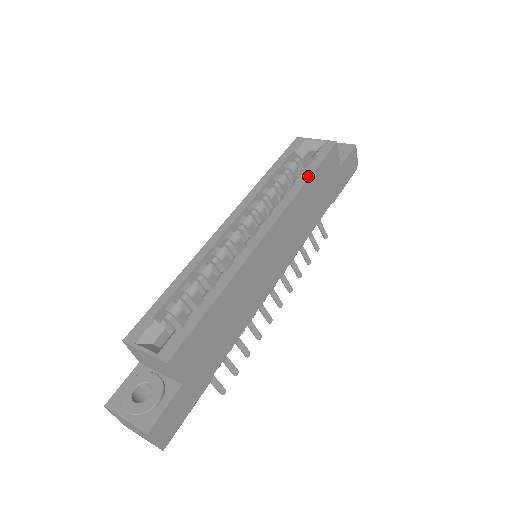
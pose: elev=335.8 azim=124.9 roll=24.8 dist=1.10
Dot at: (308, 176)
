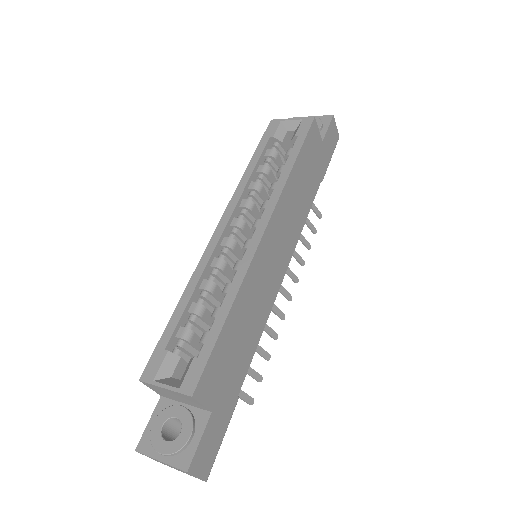
Dot at: (293, 161)
